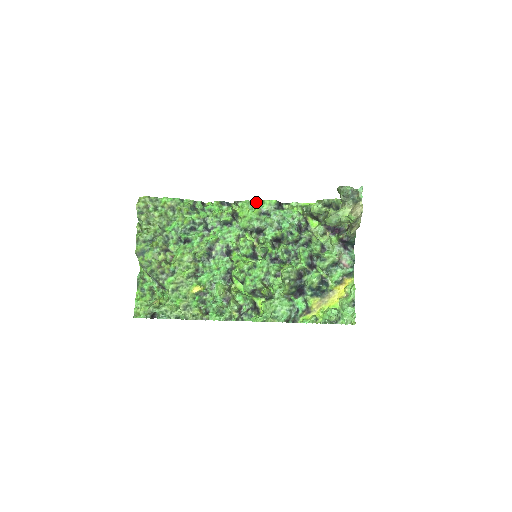
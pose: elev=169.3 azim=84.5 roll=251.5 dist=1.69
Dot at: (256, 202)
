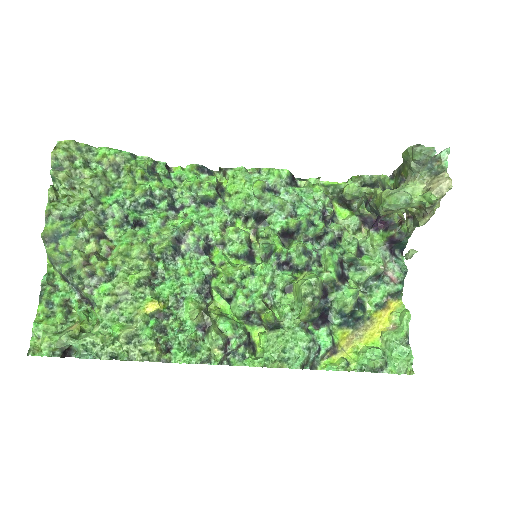
Dot at: (257, 171)
